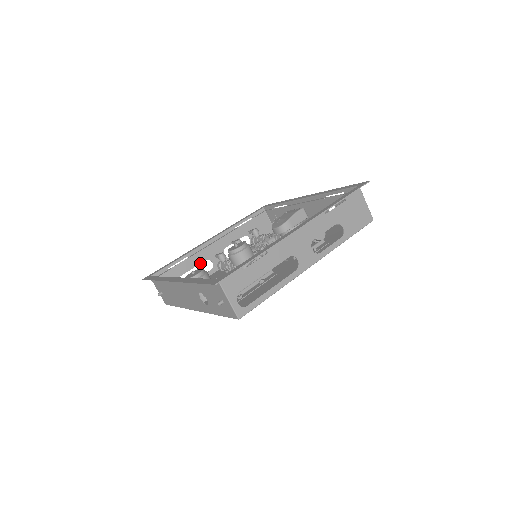
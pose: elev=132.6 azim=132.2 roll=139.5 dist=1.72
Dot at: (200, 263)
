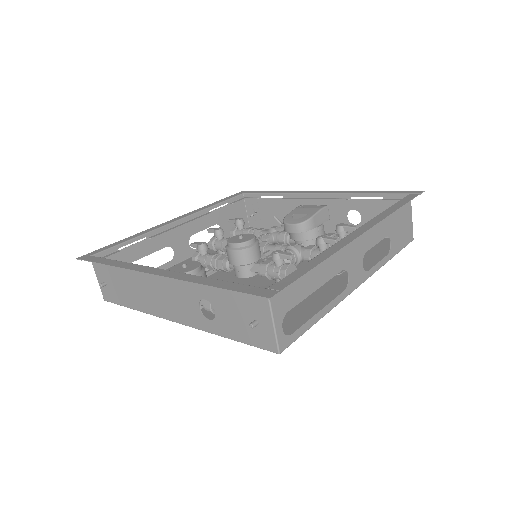
Dot at: (159, 249)
